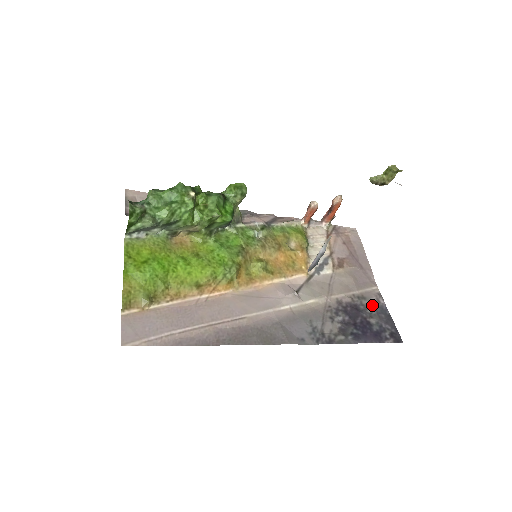
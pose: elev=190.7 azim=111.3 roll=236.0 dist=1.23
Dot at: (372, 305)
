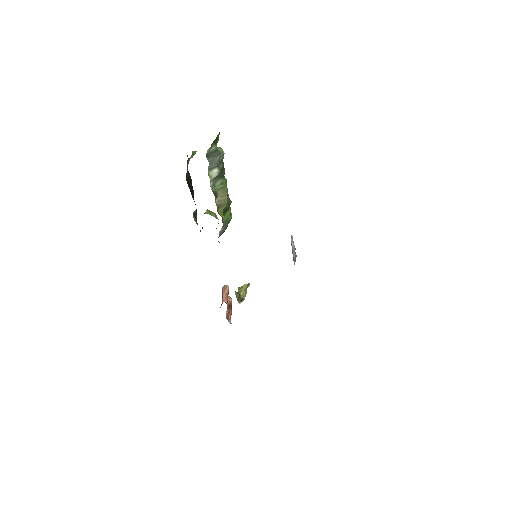
Dot at: occluded
